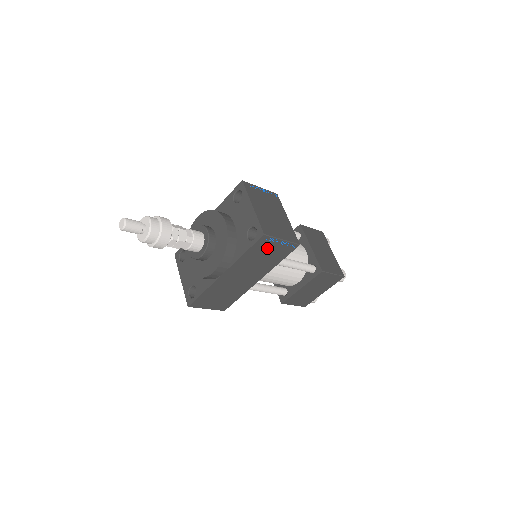
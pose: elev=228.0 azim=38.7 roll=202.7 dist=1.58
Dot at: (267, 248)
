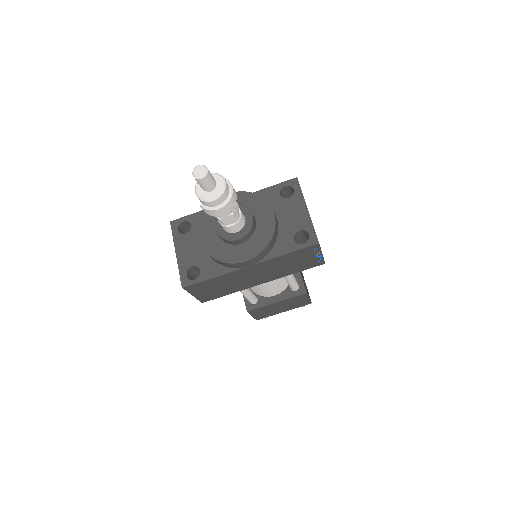
Dot at: (304, 256)
